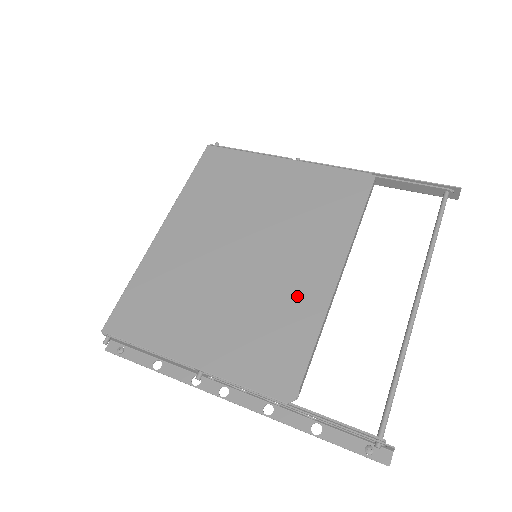
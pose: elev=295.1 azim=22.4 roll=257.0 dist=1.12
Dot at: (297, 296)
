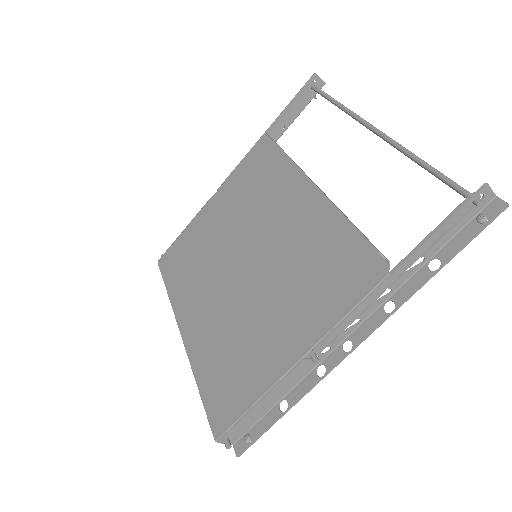
Dot at: (306, 229)
